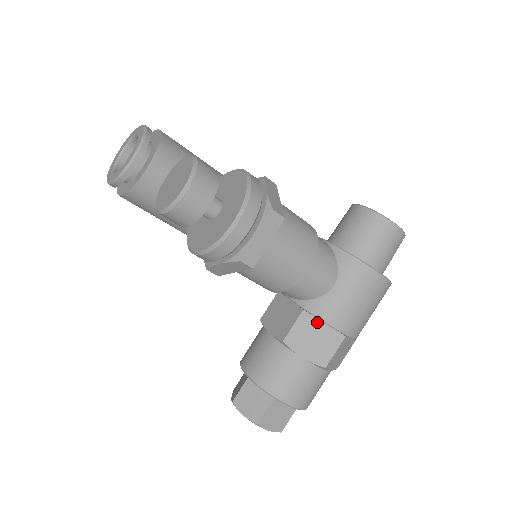
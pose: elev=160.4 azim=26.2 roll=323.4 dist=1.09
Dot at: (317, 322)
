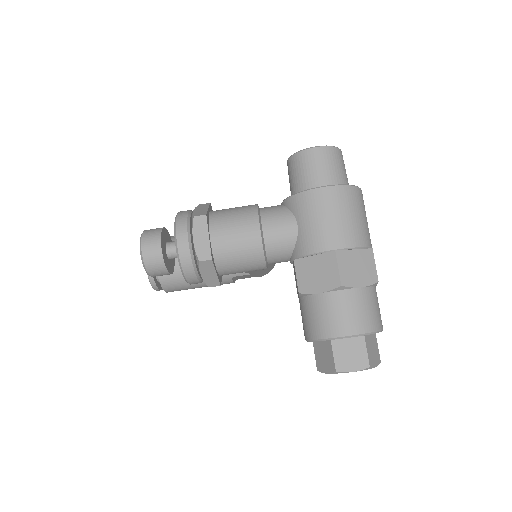
Dot at: (309, 259)
